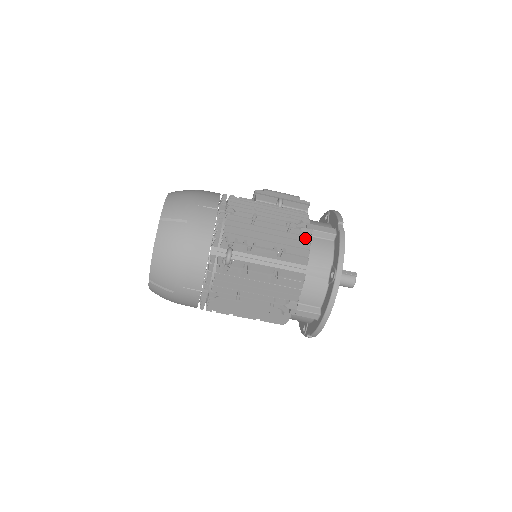
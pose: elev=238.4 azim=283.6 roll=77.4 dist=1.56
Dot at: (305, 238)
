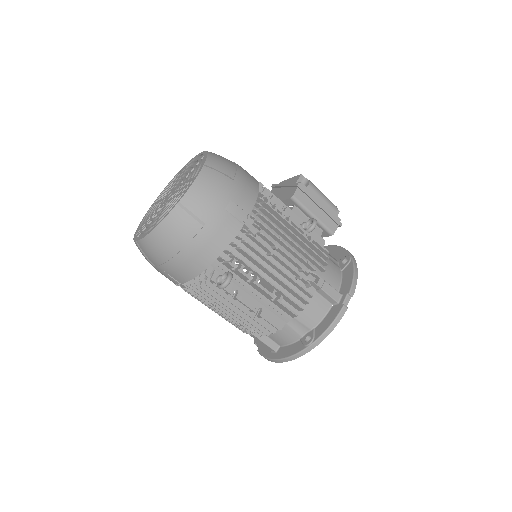
Dot at: (308, 294)
